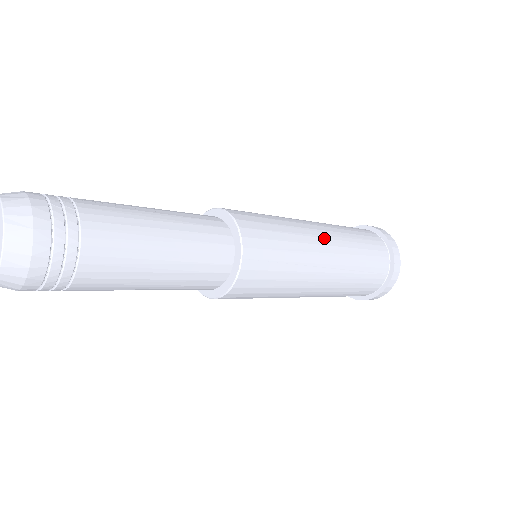
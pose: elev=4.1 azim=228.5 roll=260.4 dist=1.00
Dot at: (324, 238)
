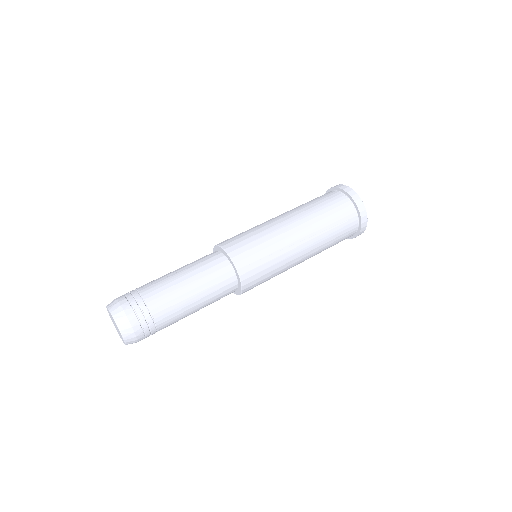
Dot at: (291, 224)
